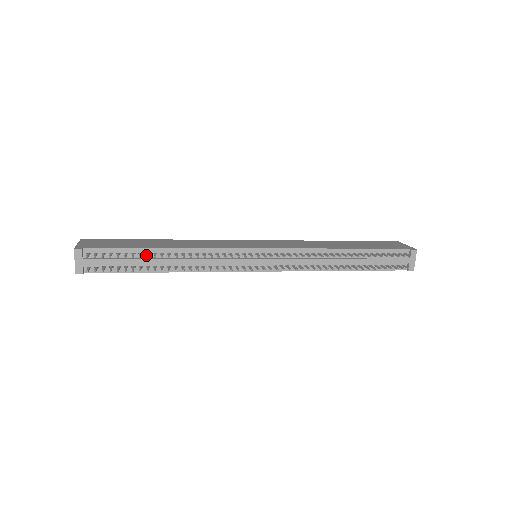
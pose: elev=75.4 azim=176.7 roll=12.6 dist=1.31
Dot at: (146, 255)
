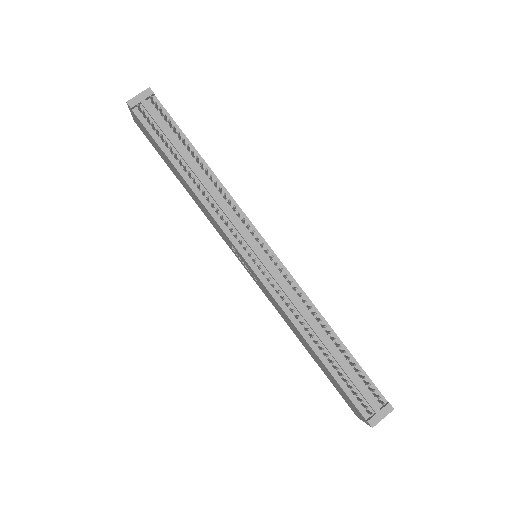
Dot at: (186, 149)
